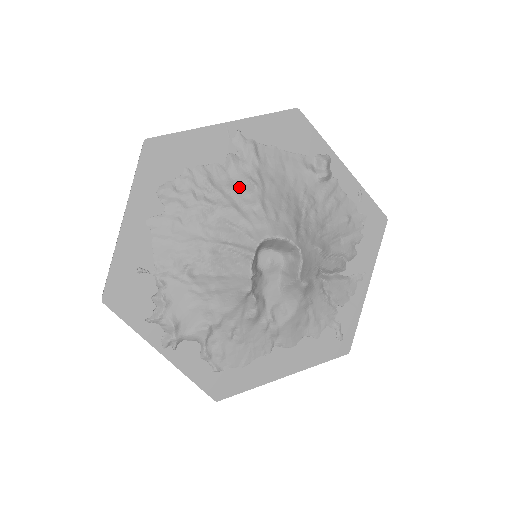
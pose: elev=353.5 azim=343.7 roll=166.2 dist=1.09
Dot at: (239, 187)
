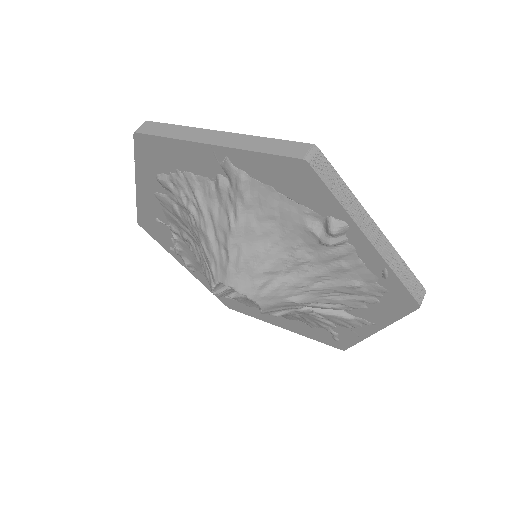
Dot at: (220, 216)
